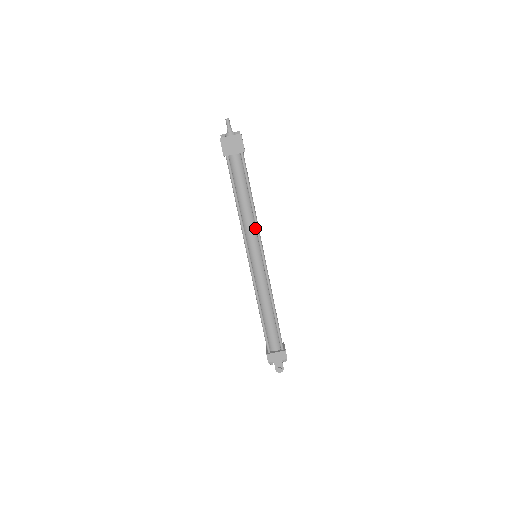
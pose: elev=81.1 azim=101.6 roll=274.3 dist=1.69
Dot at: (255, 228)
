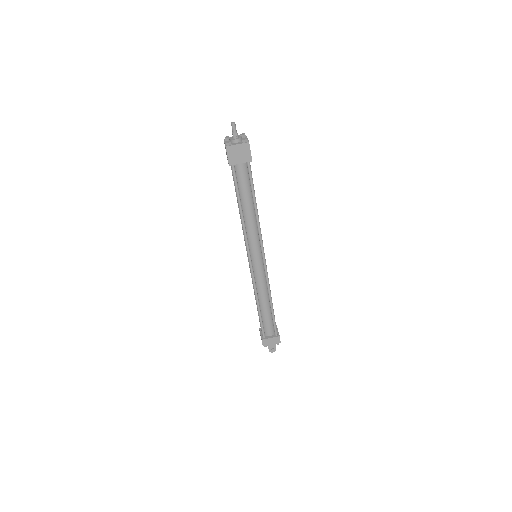
Dot at: (257, 232)
